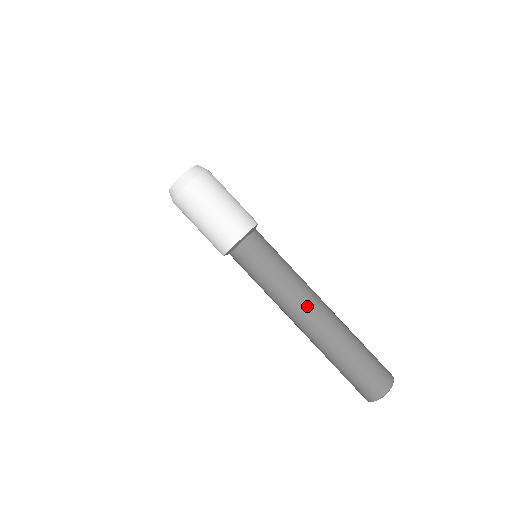
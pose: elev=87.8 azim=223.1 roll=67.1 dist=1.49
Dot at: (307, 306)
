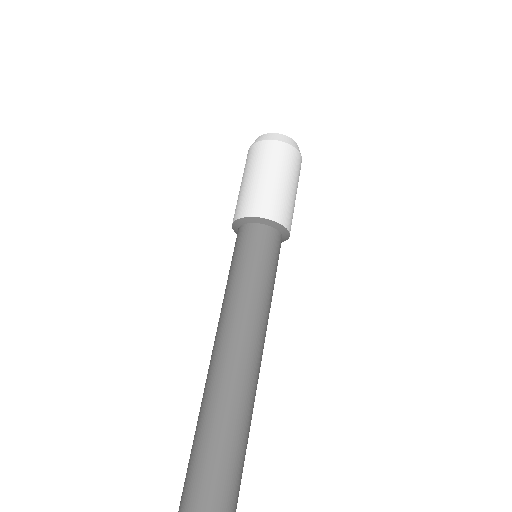
Dot at: (227, 334)
